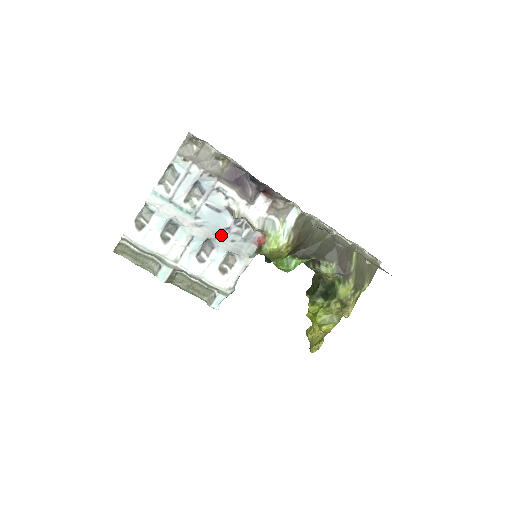
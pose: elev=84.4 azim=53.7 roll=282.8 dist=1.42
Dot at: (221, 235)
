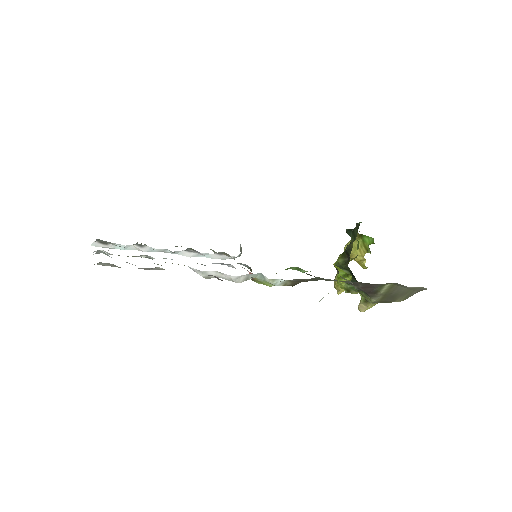
Dot at: occluded
